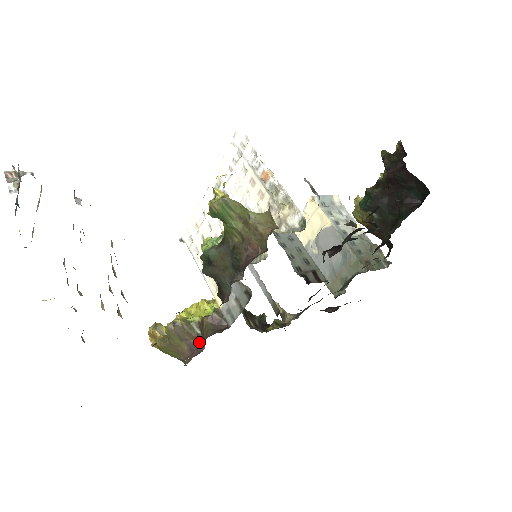
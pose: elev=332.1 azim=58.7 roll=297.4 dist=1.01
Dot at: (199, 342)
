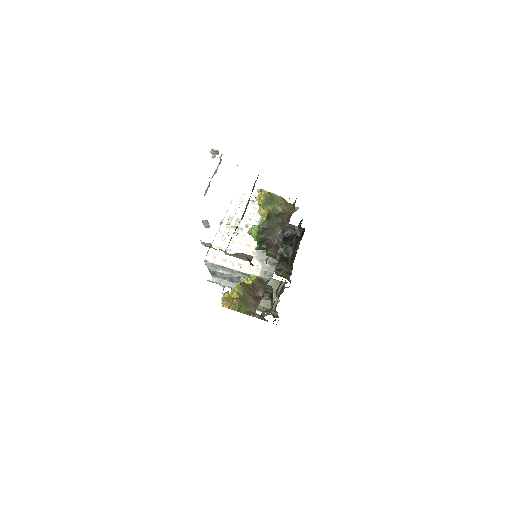
Dot at: (257, 294)
